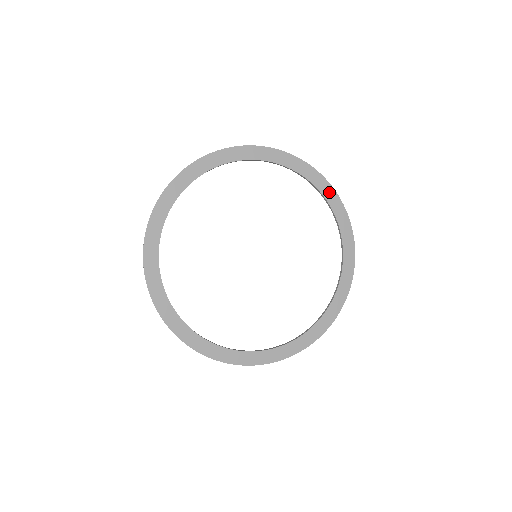
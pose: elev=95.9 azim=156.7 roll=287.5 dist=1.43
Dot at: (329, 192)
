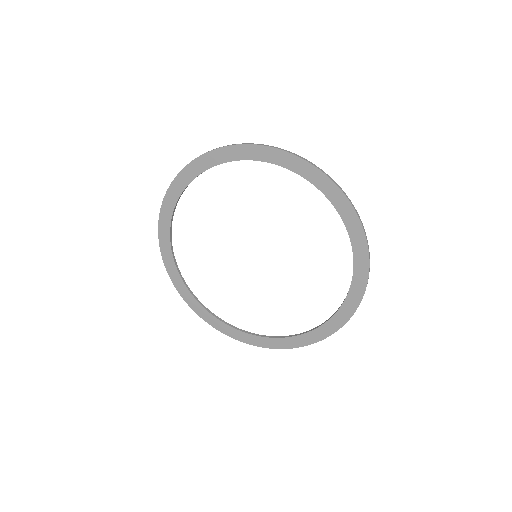
Dot at: (360, 242)
